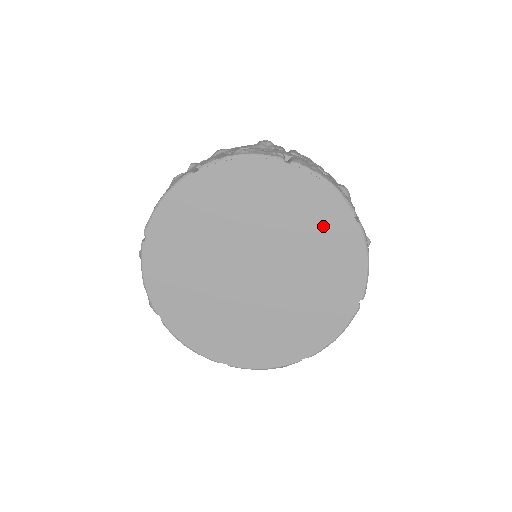
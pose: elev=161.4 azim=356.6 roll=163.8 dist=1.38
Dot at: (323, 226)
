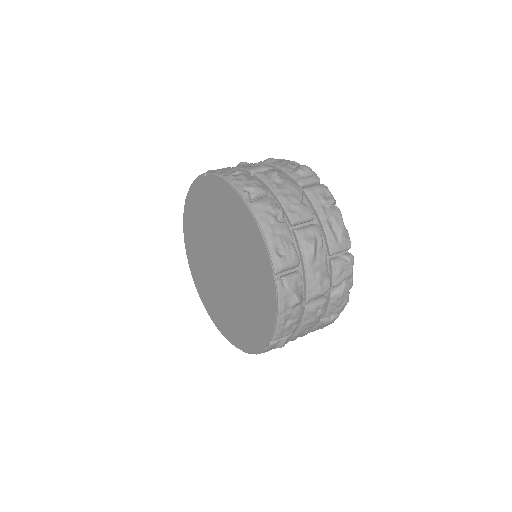
Dot at: (257, 265)
